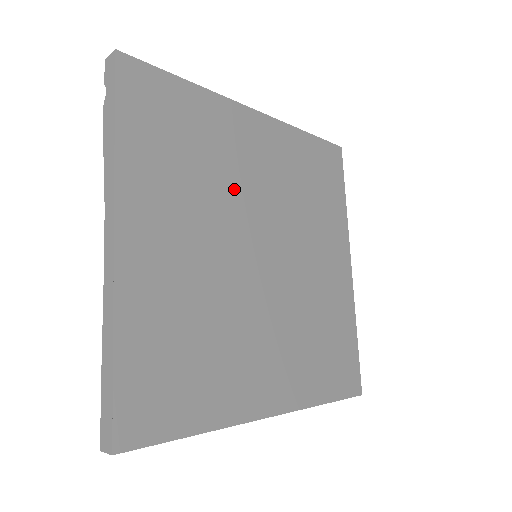
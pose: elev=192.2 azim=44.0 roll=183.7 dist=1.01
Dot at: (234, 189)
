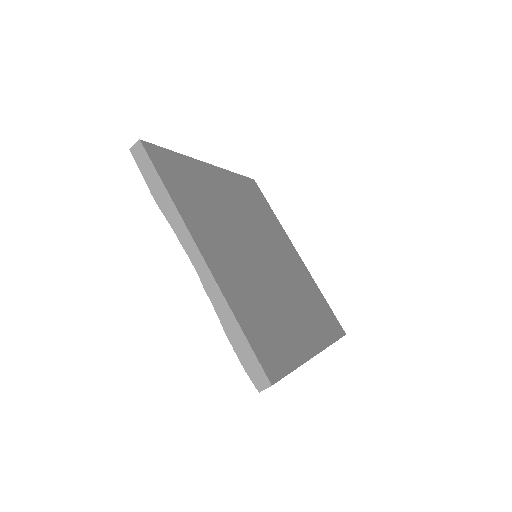
Dot at: (266, 235)
